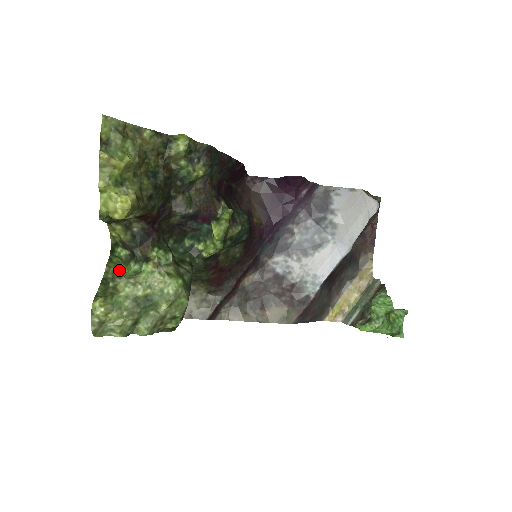
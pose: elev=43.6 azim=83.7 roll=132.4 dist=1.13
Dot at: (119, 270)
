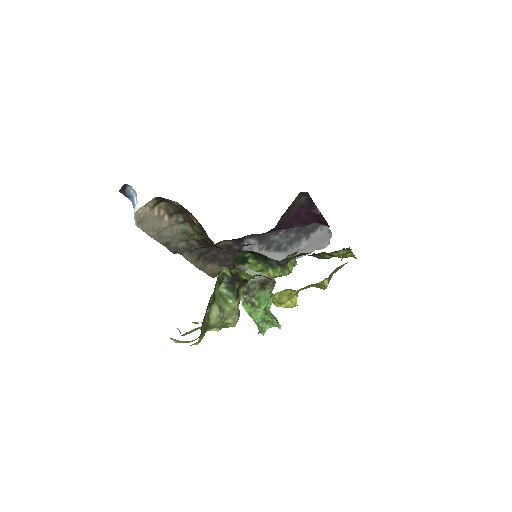
Dot at: (215, 291)
